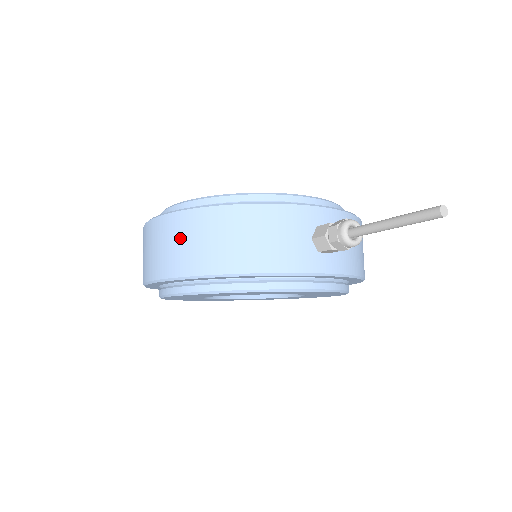
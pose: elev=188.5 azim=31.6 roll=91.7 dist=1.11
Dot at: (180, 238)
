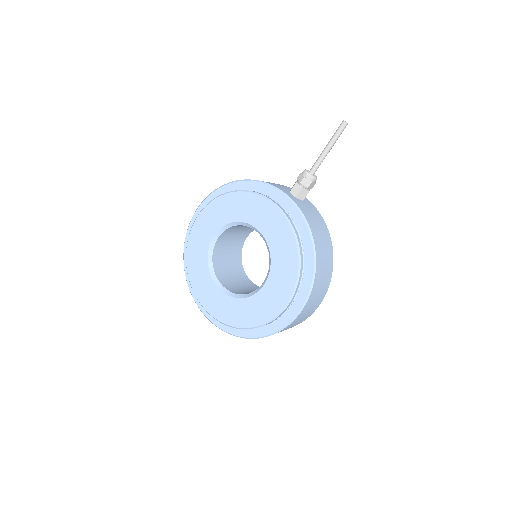
Dot at: occluded
